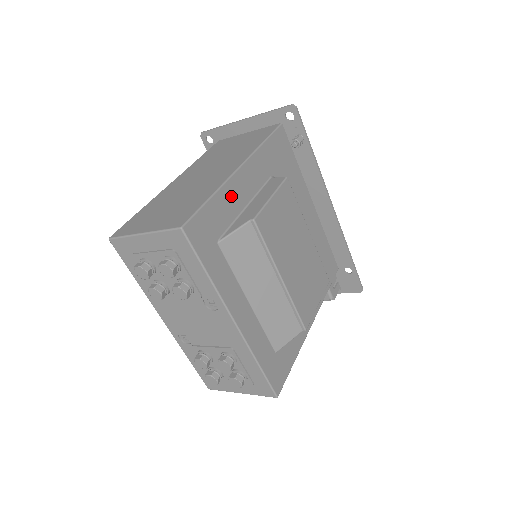
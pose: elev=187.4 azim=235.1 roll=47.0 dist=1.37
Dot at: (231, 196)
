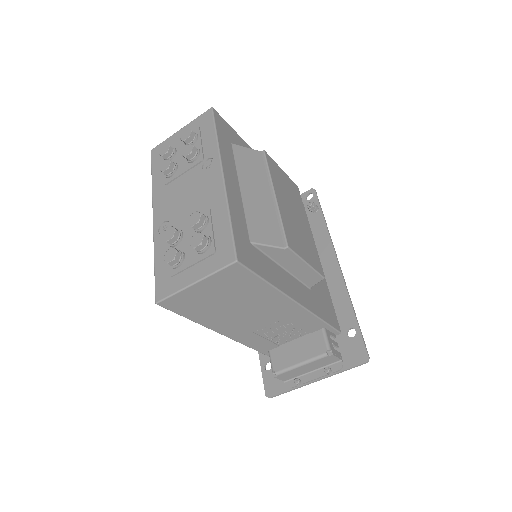
Dot at: occluded
